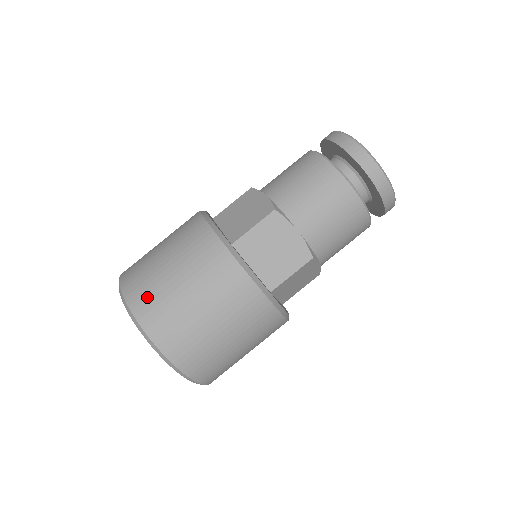
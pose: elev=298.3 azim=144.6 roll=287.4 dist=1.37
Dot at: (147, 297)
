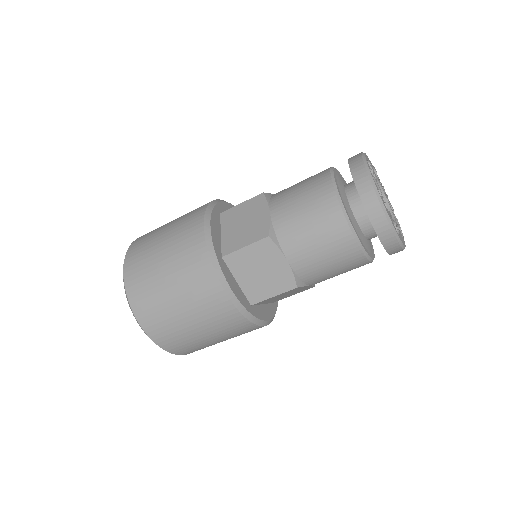
Dot at: occluded
